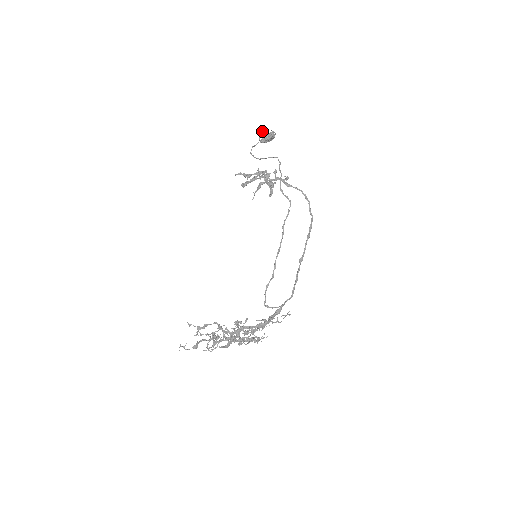
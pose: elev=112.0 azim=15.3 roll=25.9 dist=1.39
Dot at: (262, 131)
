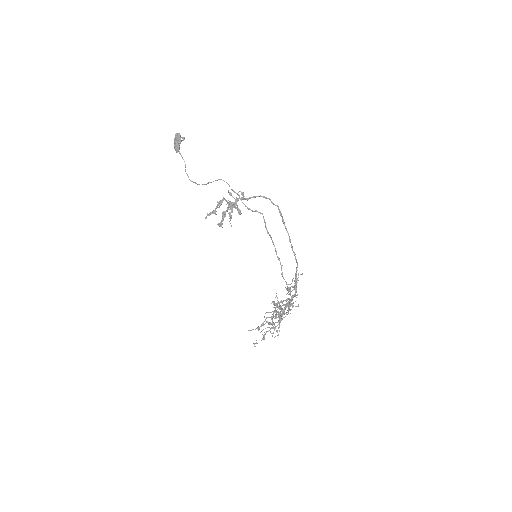
Dot at: (178, 149)
